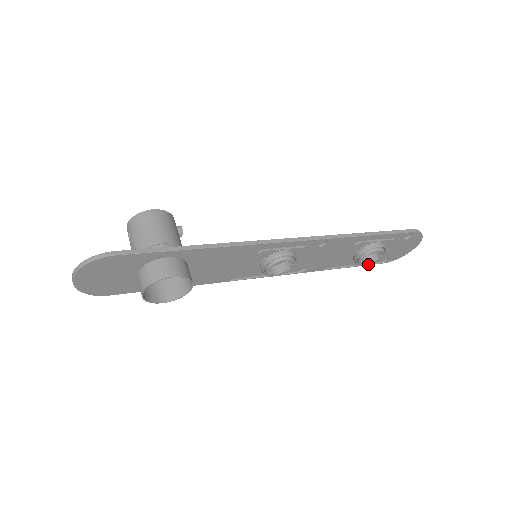
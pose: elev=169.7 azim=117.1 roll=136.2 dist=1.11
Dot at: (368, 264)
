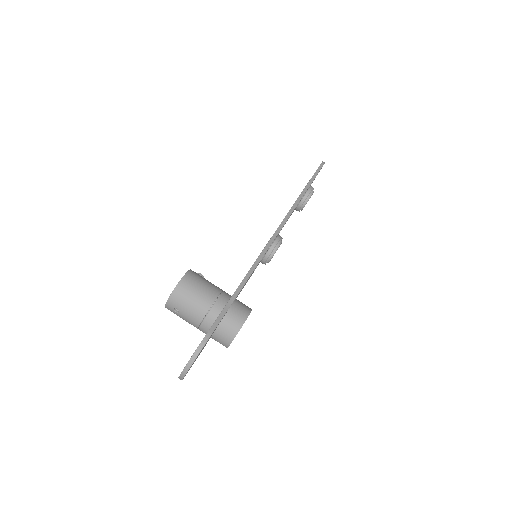
Dot at: occluded
